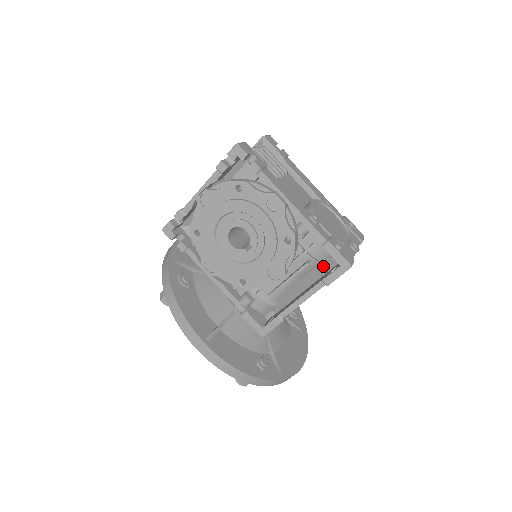
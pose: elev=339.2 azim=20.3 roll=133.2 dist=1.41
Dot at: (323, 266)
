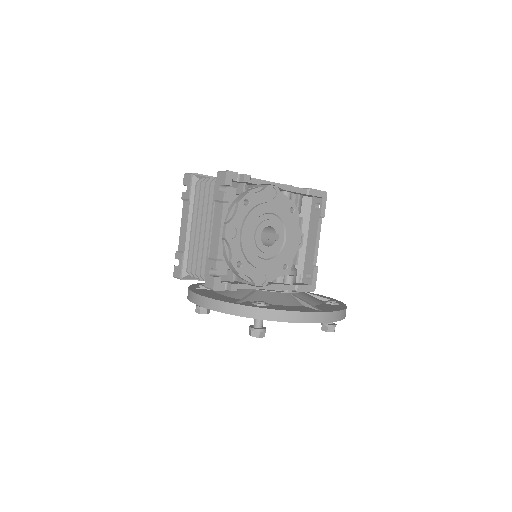
Dot at: (302, 215)
